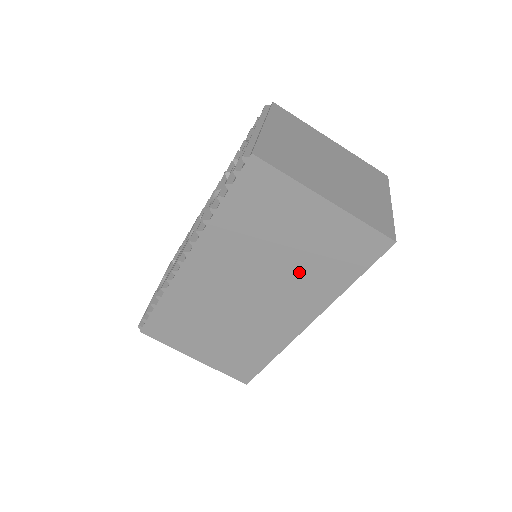
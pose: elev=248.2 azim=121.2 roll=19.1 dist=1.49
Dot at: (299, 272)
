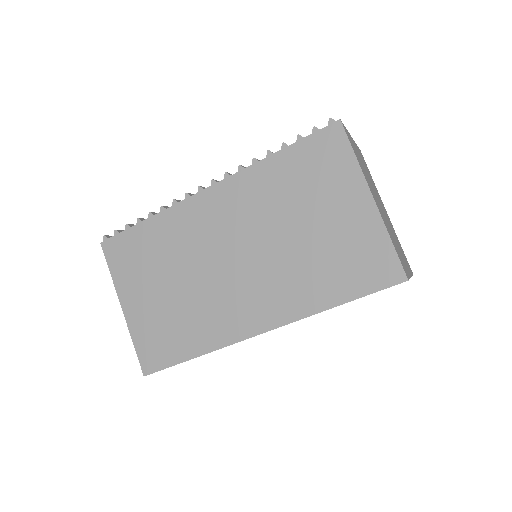
Dot at: (297, 262)
